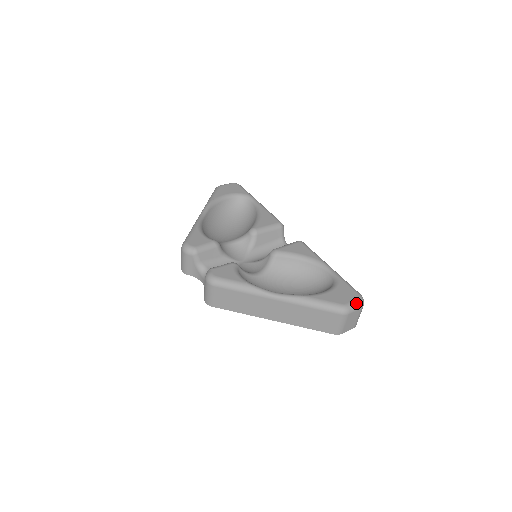
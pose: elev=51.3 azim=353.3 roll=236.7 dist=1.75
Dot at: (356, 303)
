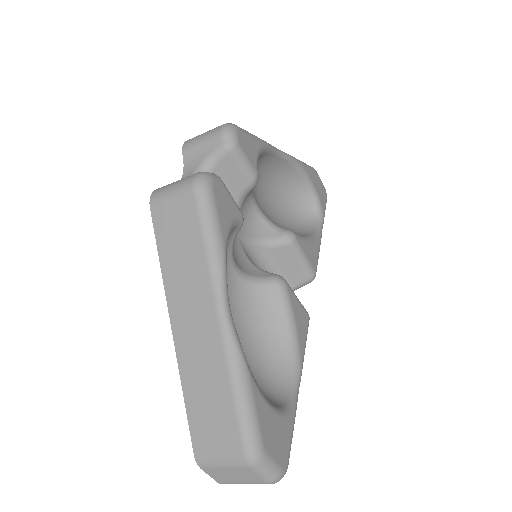
Dot at: (275, 469)
